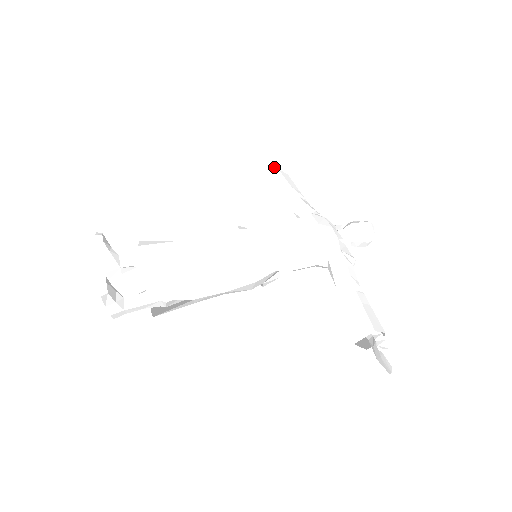
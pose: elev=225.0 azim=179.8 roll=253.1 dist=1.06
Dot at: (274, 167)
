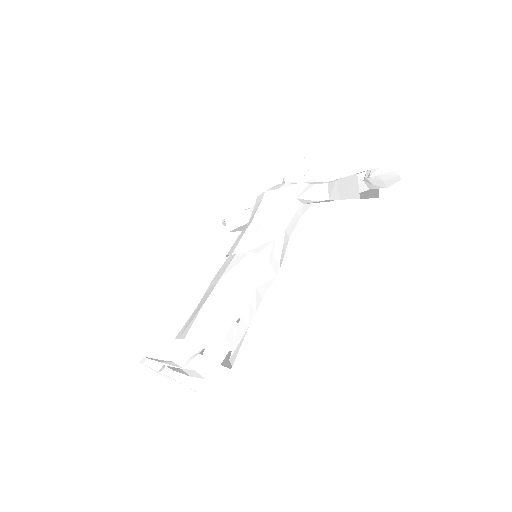
Dot at: (223, 220)
